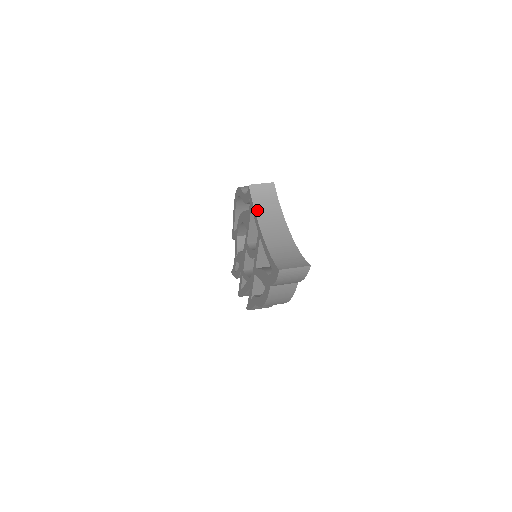
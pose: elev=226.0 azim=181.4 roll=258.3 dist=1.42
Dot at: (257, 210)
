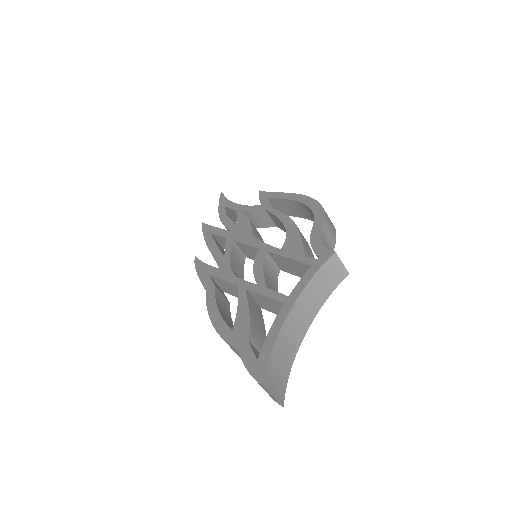
Dot at: (312, 282)
